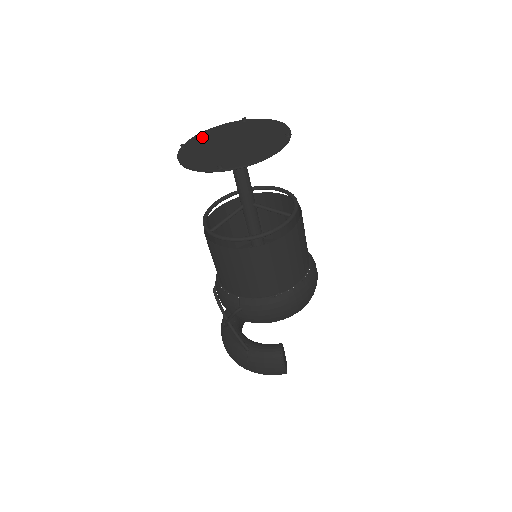
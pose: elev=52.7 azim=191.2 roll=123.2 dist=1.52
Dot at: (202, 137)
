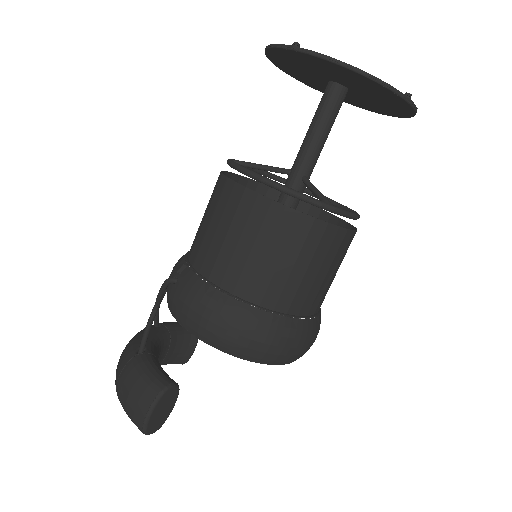
Dot at: occluded
